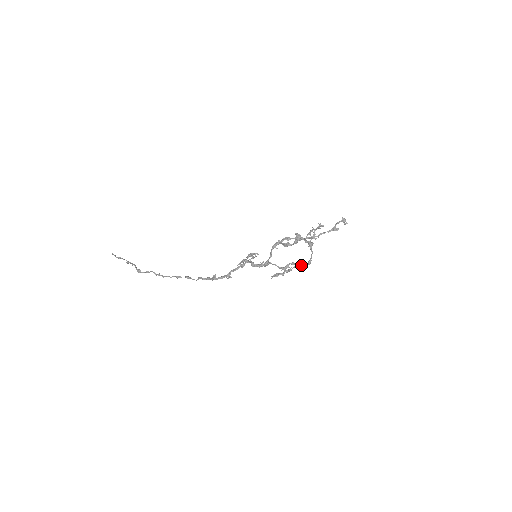
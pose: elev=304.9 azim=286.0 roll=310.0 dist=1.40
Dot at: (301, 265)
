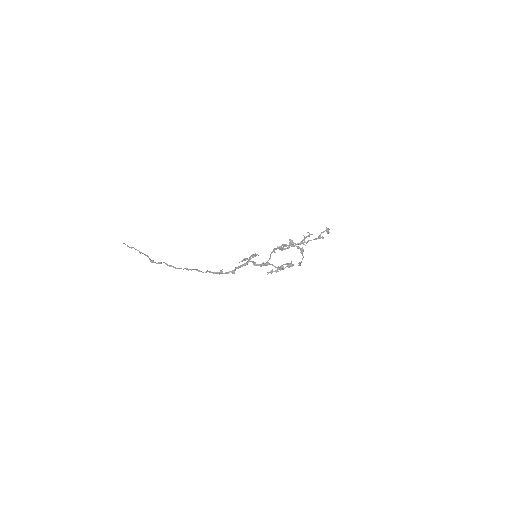
Dot at: (292, 265)
